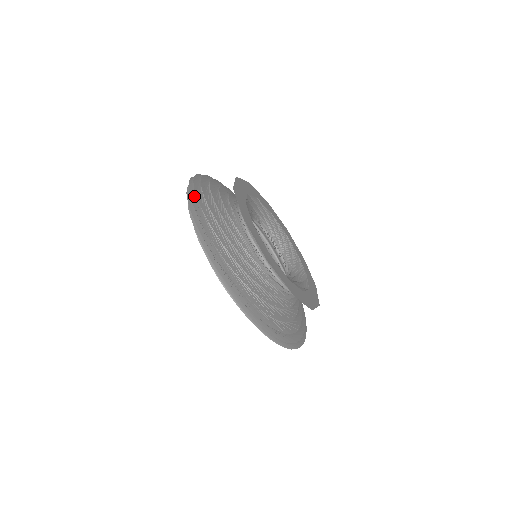
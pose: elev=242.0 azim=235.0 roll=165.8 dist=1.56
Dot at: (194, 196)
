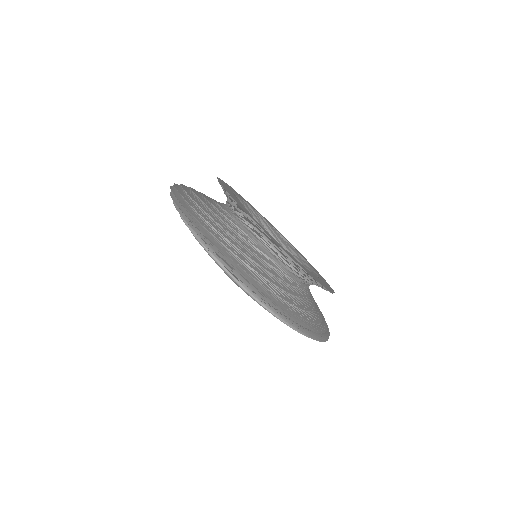
Dot at: (180, 198)
